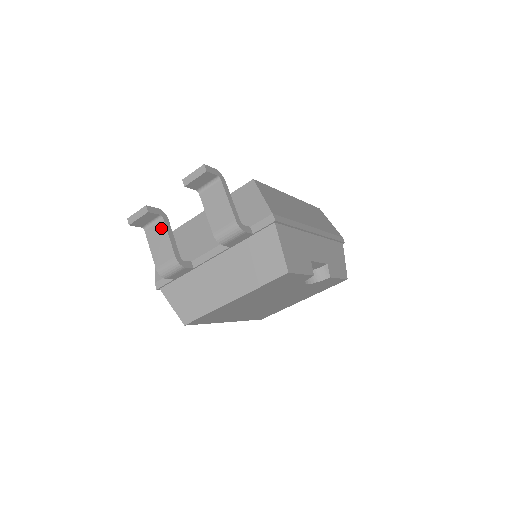
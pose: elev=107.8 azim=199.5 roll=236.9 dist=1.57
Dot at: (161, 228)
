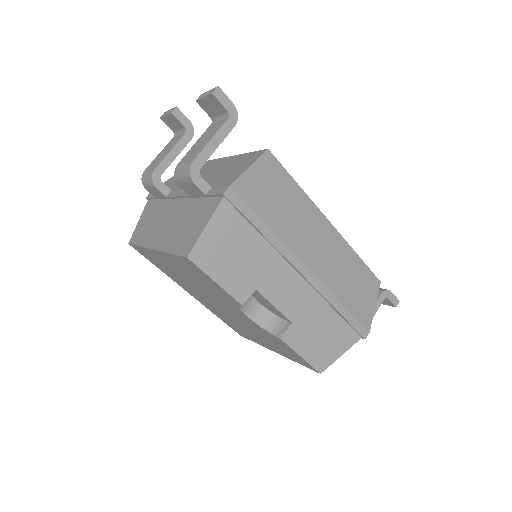
Dot at: (177, 140)
